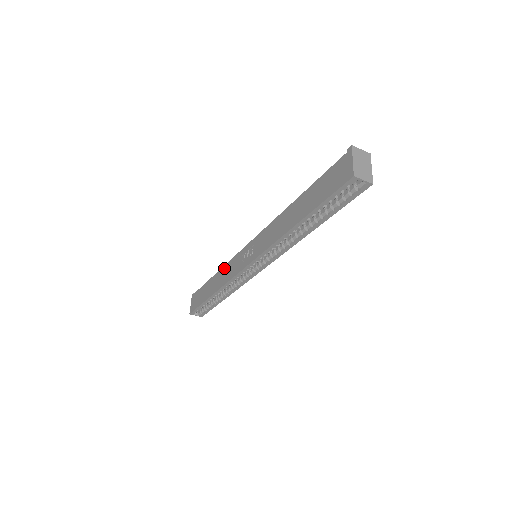
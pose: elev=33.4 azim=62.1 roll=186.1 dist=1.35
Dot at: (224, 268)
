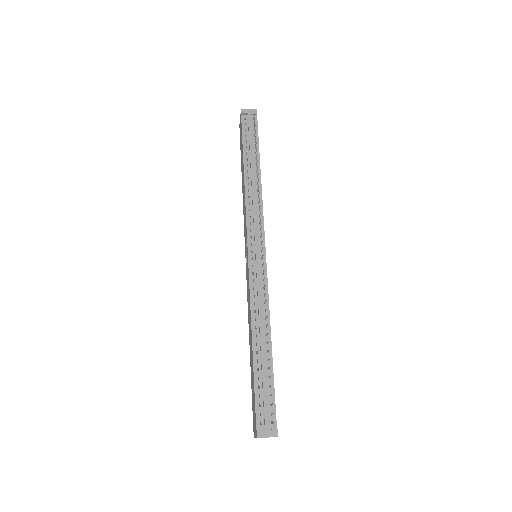
Dot at: (244, 198)
